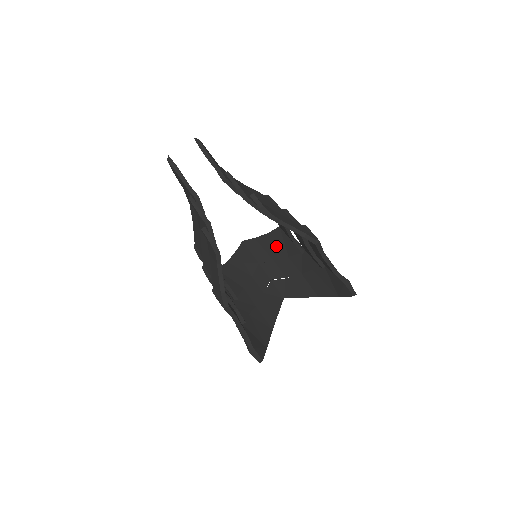
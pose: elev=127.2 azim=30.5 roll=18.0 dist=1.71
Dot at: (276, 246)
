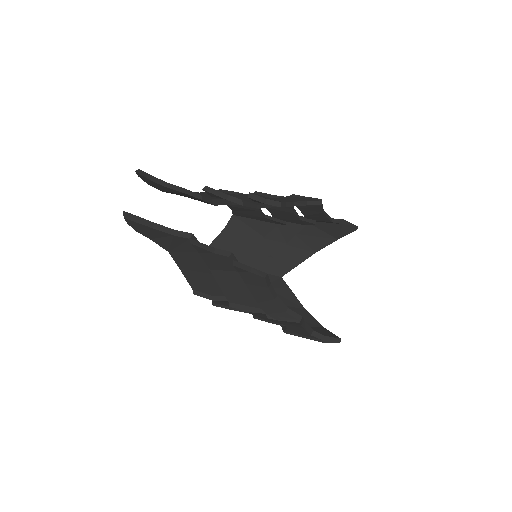
Dot at: (243, 236)
